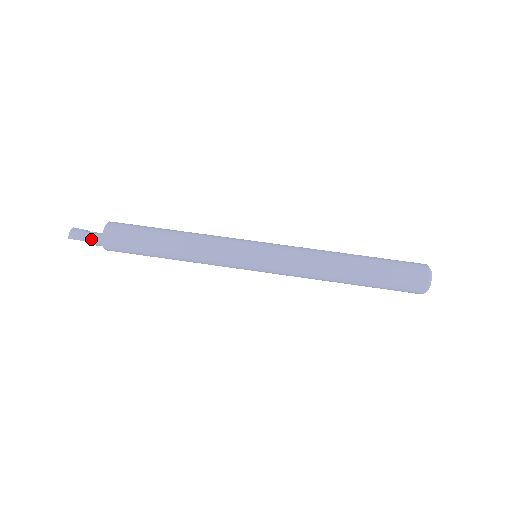
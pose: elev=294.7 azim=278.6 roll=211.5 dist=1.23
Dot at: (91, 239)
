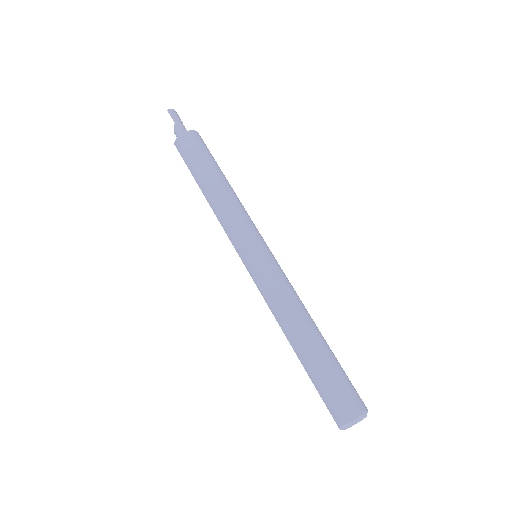
Dot at: (179, 124)
